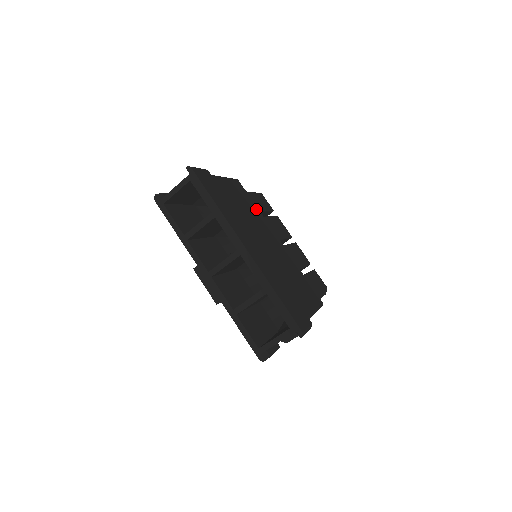
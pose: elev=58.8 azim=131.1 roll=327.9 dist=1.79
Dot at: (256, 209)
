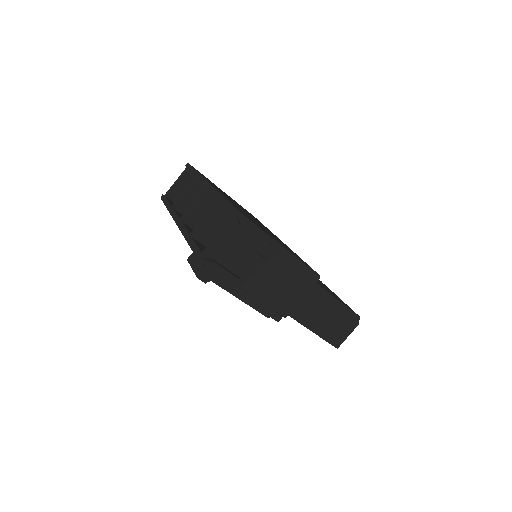
Dot at: occluded
